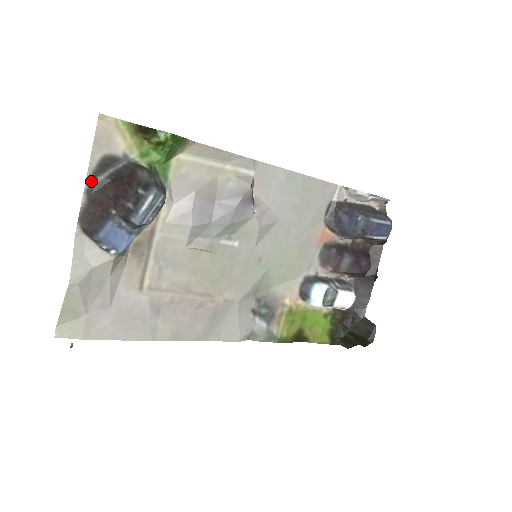
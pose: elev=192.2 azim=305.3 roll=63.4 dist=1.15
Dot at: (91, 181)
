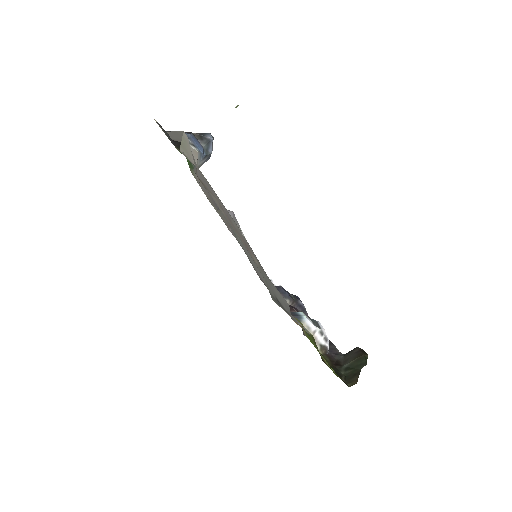
Dot at: (162, 128)
